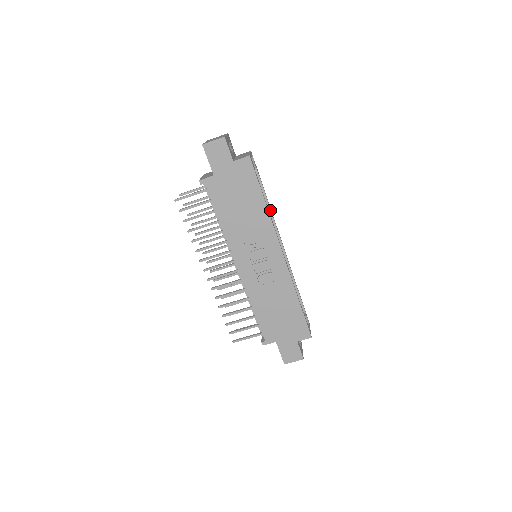
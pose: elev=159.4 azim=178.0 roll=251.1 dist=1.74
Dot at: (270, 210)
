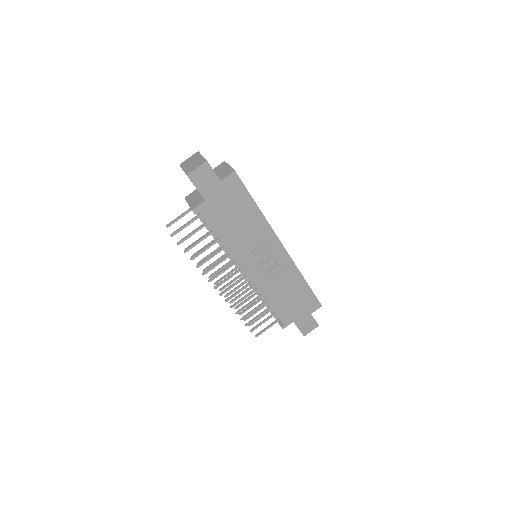
Dot at: occluded
